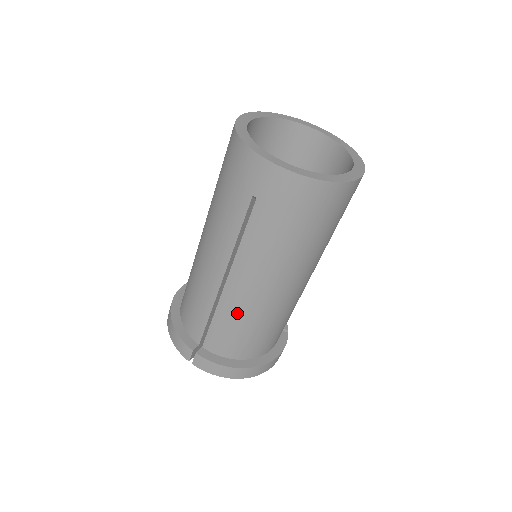
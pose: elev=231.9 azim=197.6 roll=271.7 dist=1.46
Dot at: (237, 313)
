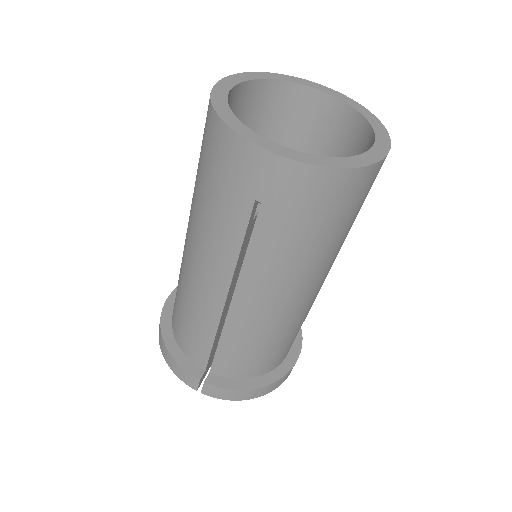
Dot at: (249, 334)
